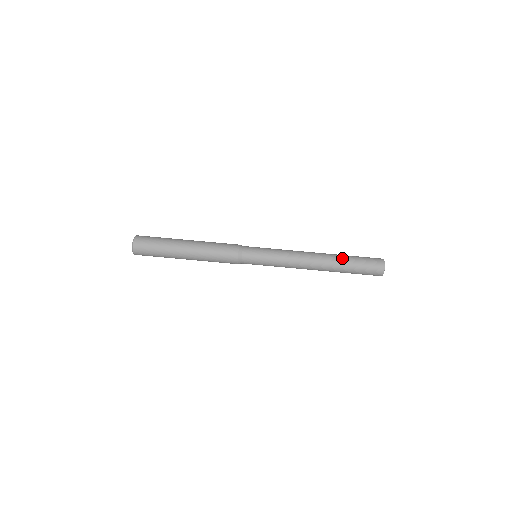
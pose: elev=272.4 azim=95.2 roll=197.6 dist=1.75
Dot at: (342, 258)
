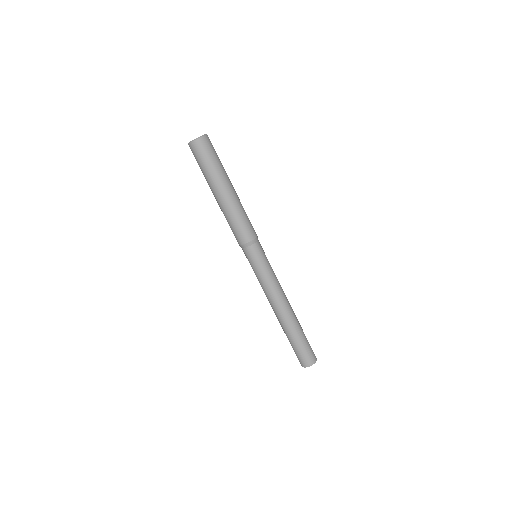
Dot at: (300, 326)
